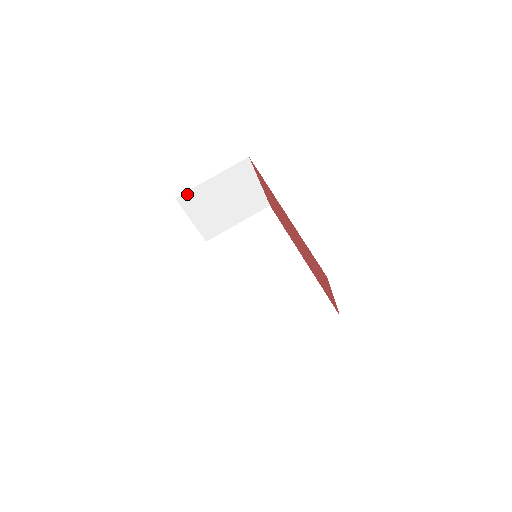
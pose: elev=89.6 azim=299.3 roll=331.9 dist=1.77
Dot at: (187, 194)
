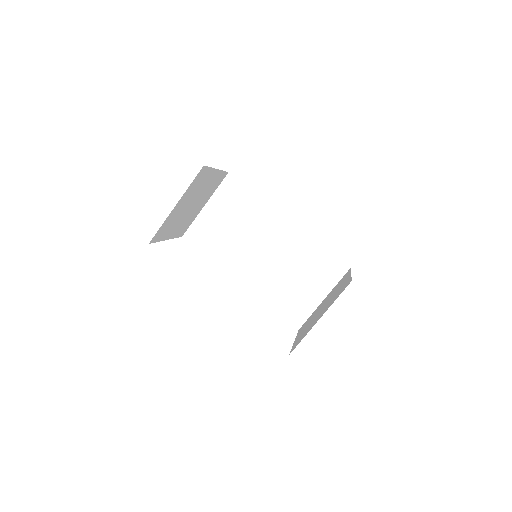
Dot at: (157, 232)
